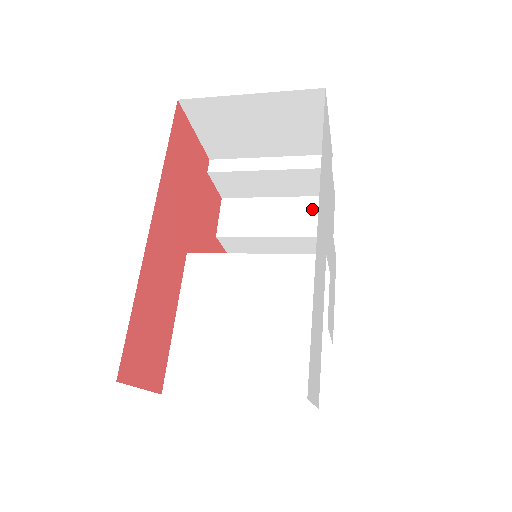
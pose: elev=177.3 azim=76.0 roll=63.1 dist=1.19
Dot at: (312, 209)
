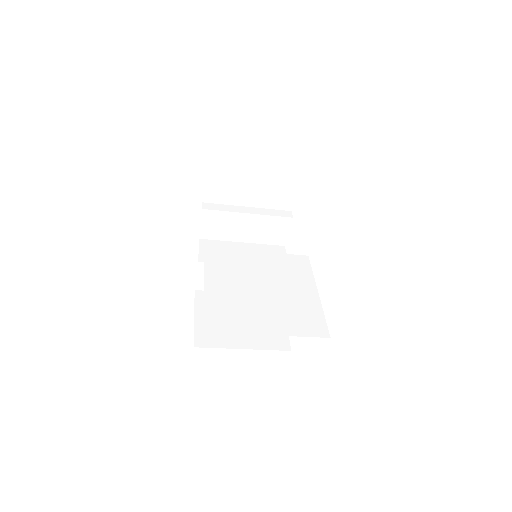
Dot at: (271, 252)
